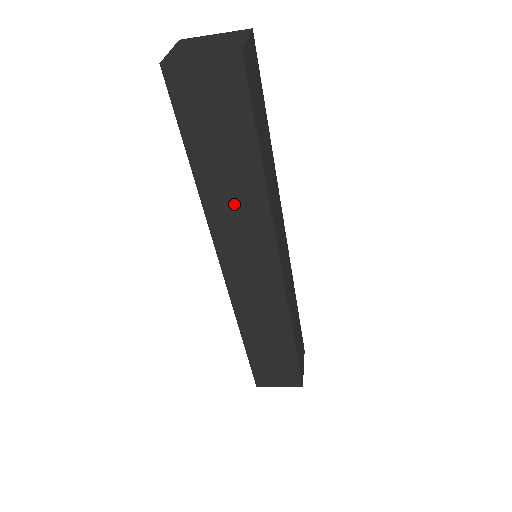
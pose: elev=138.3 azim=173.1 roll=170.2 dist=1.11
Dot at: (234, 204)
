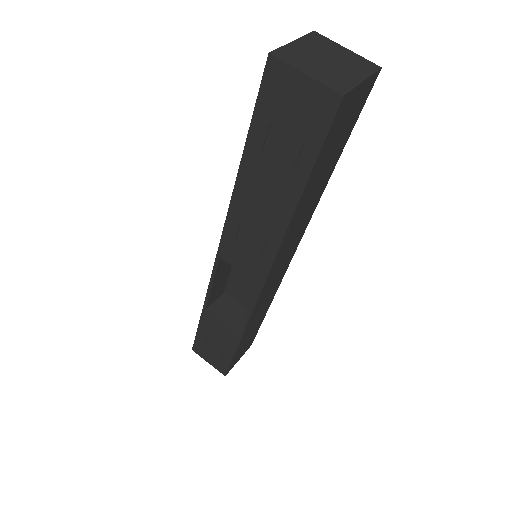
Dot at: (304, 213)
